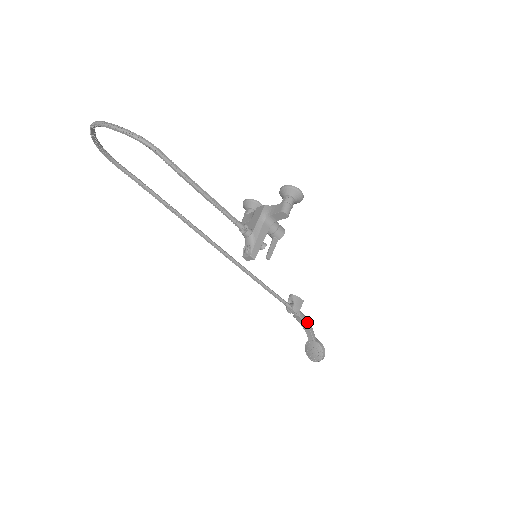
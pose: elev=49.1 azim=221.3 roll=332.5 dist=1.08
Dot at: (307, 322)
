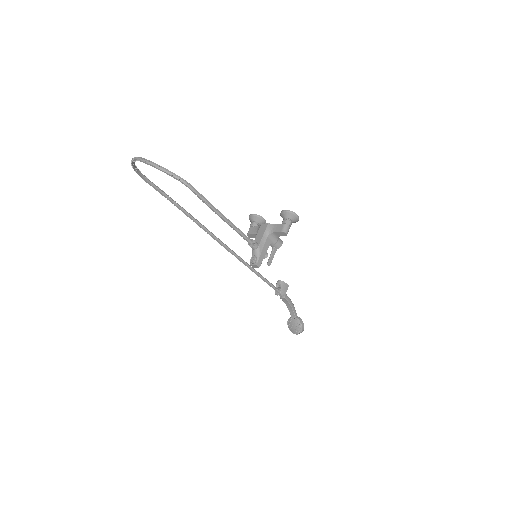
Dot at: (291, 303)
